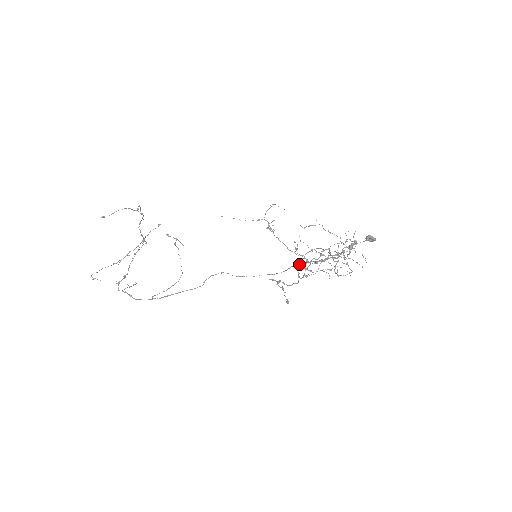
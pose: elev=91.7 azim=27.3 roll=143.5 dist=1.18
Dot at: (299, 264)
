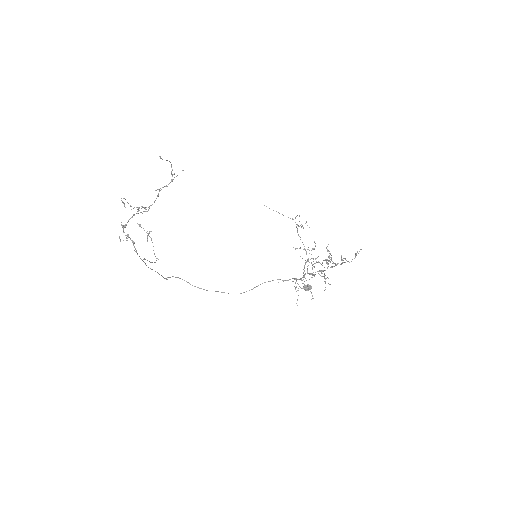
Dot at: occluded
